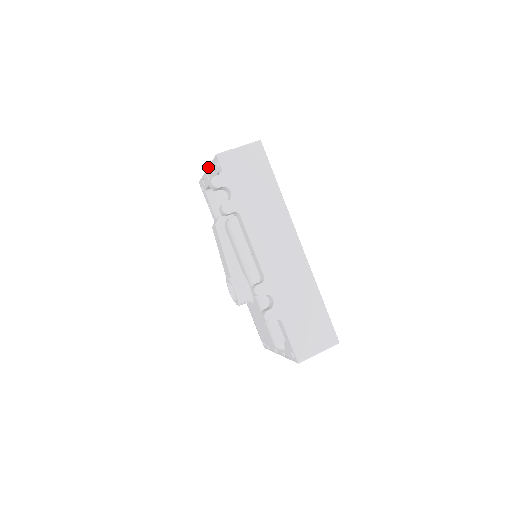
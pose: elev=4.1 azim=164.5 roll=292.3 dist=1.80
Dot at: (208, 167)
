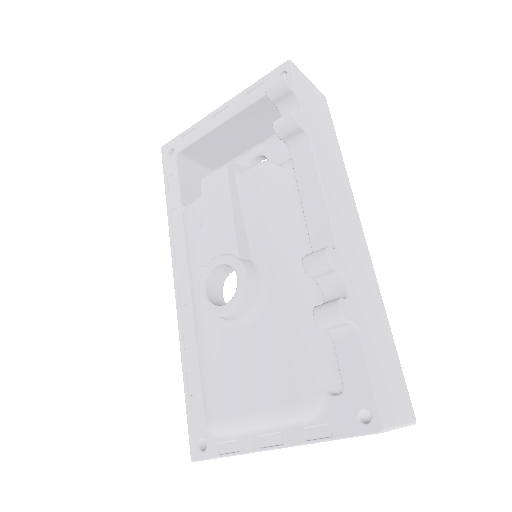
Dot at: occluded
